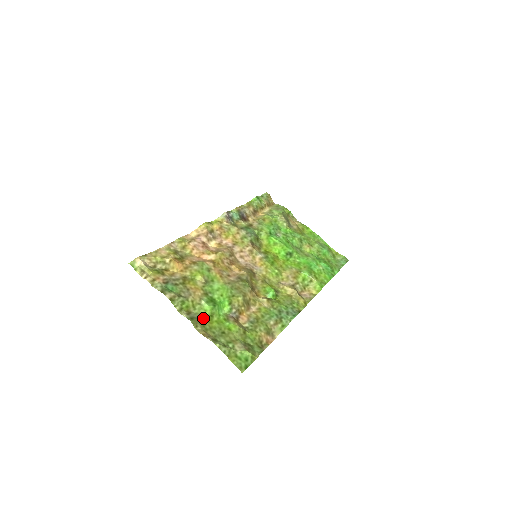
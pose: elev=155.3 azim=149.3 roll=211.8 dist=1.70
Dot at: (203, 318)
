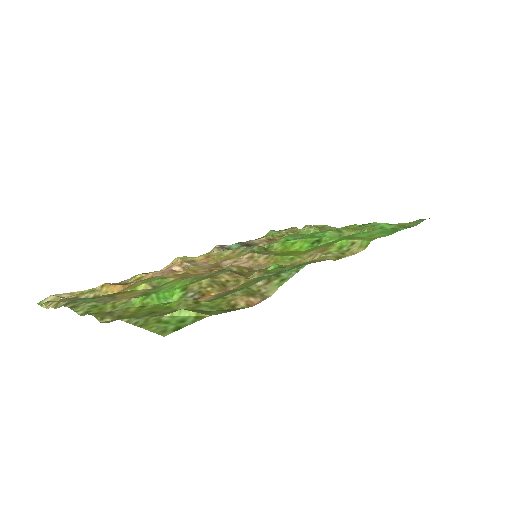
Dot at: (122, 310)
